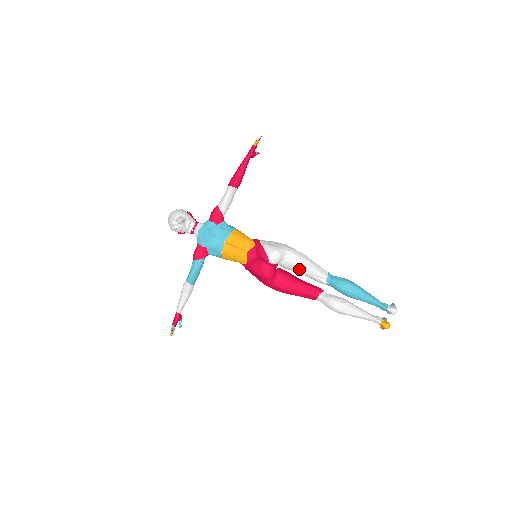
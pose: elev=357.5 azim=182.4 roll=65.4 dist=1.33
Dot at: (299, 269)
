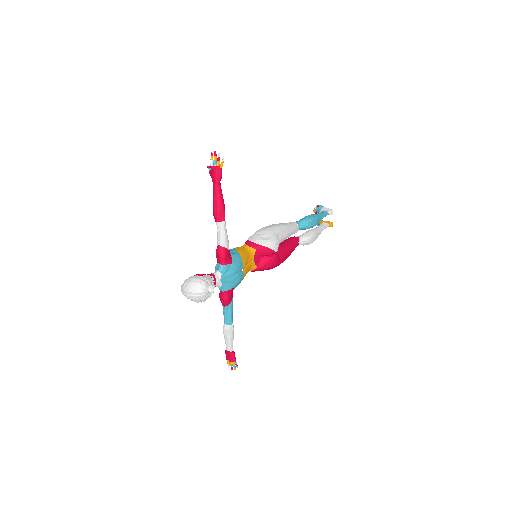
Dot at: (286, 238)
